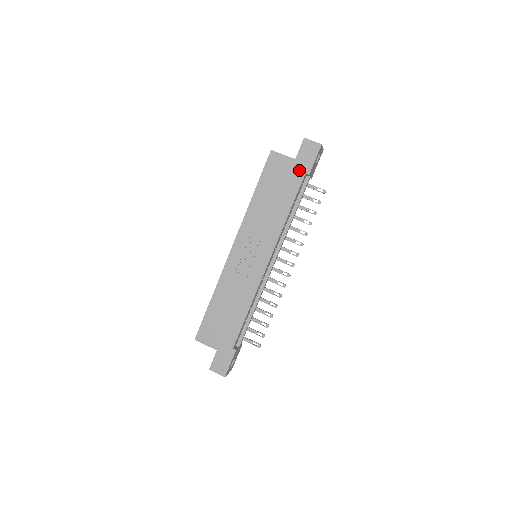
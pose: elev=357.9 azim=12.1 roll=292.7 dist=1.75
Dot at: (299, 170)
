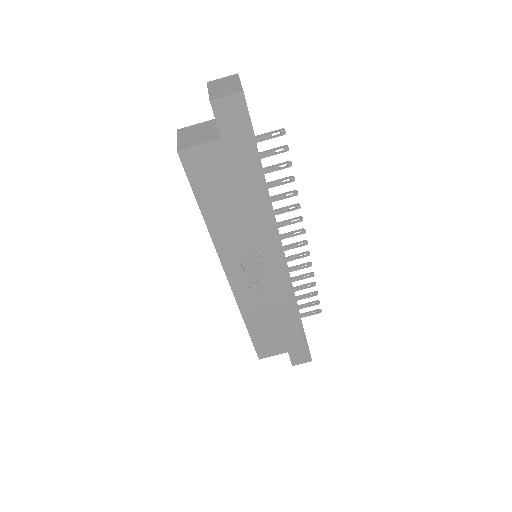
Dot at: (238, 148)
